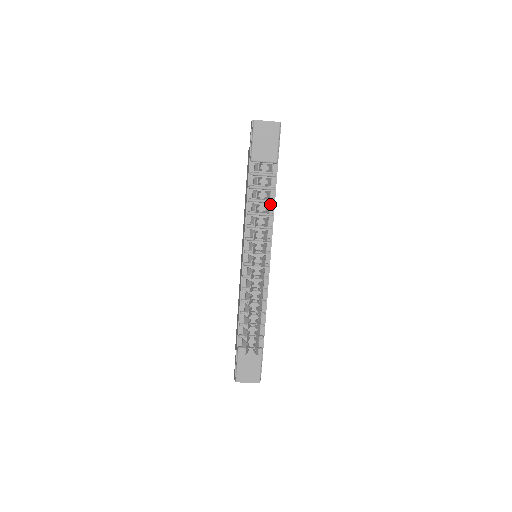
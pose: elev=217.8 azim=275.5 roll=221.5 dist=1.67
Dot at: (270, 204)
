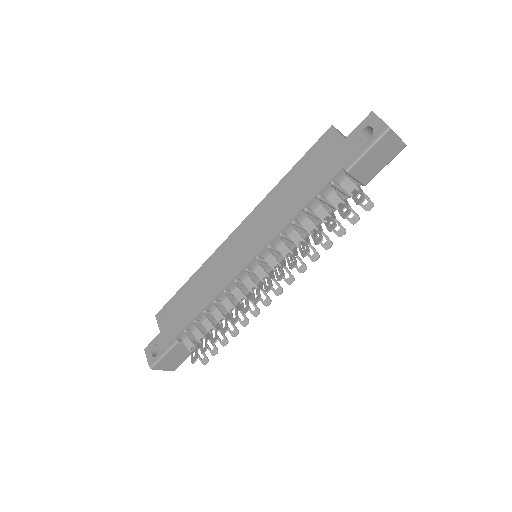
Dot at: (319, 221)
